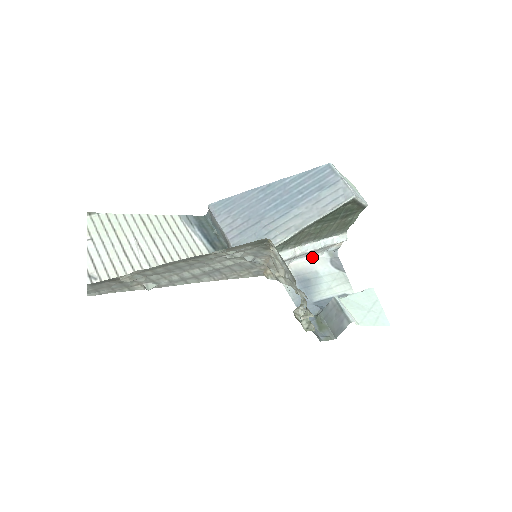
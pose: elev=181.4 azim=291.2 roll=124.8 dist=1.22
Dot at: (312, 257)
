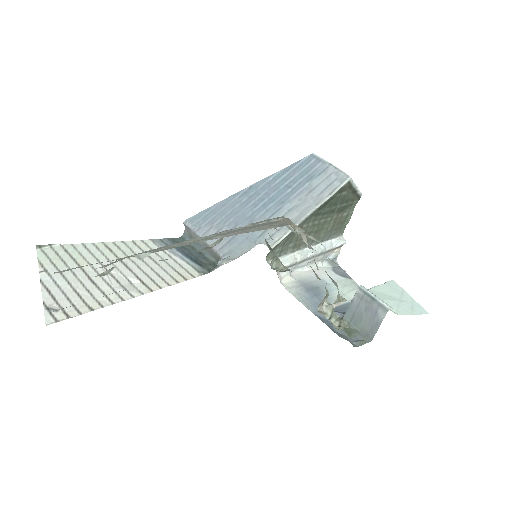
Dot at: (312, 267)
